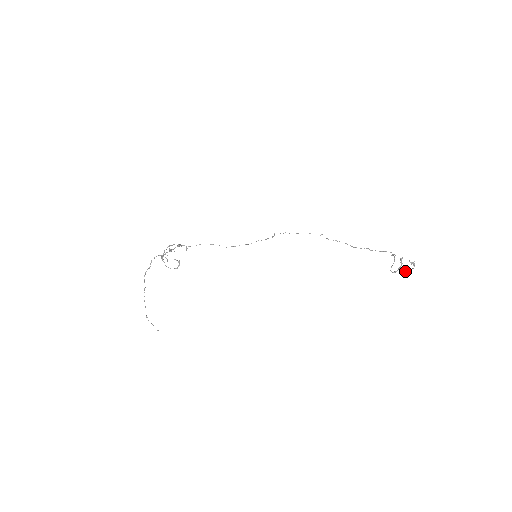
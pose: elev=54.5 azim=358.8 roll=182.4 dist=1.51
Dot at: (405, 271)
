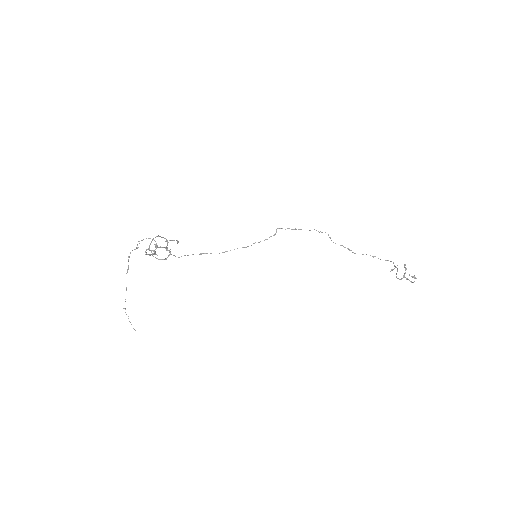
Dot at: occluded
